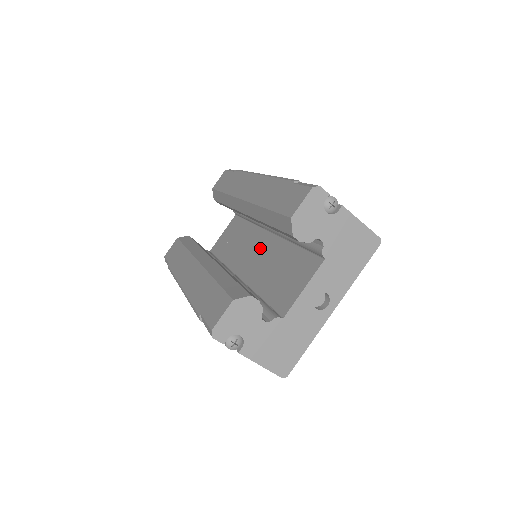
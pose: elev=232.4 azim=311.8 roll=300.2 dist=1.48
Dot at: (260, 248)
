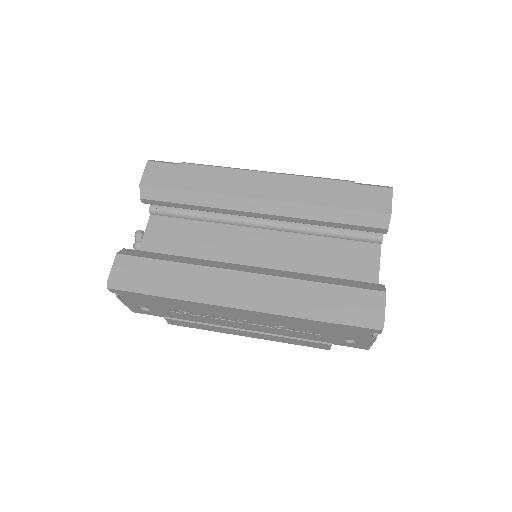
Dot at: (264, 247)
